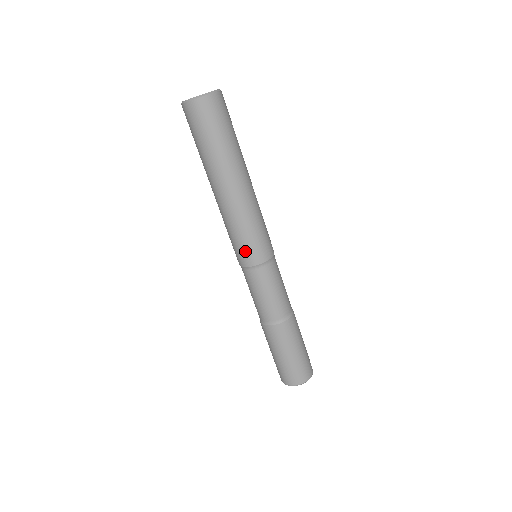
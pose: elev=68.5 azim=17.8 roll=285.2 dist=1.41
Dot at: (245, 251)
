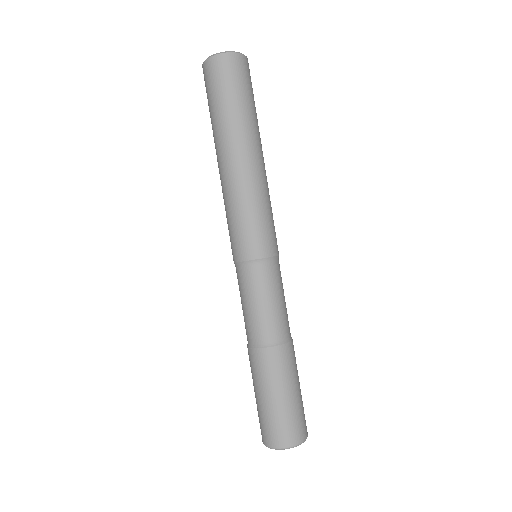
Dot at: (257, 237)
